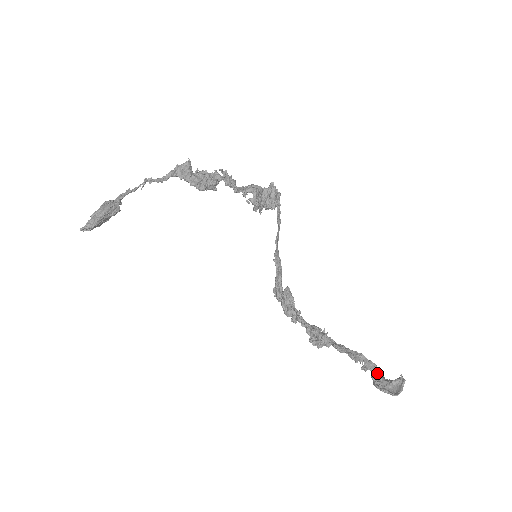
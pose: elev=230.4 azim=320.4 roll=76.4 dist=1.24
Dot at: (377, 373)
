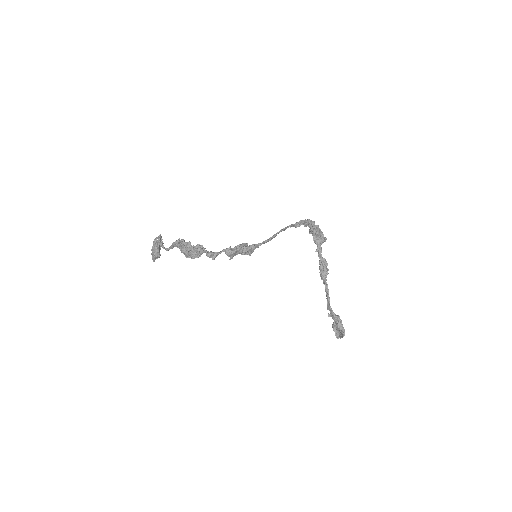
Dot at: (335, 321)
